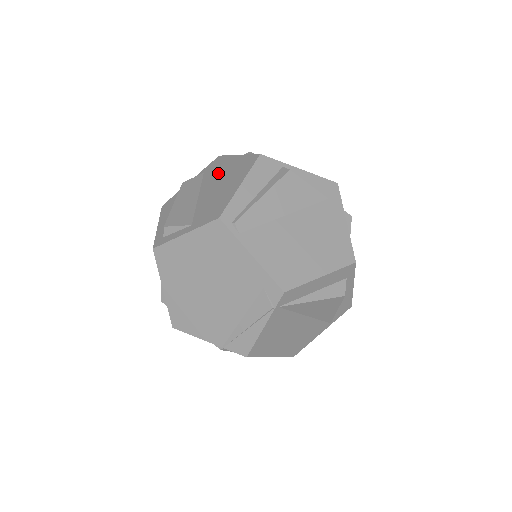
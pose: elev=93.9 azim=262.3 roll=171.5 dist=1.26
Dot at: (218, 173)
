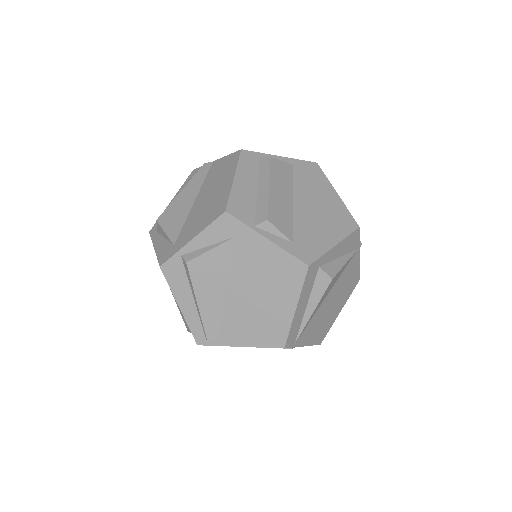
Dot at: occluded
